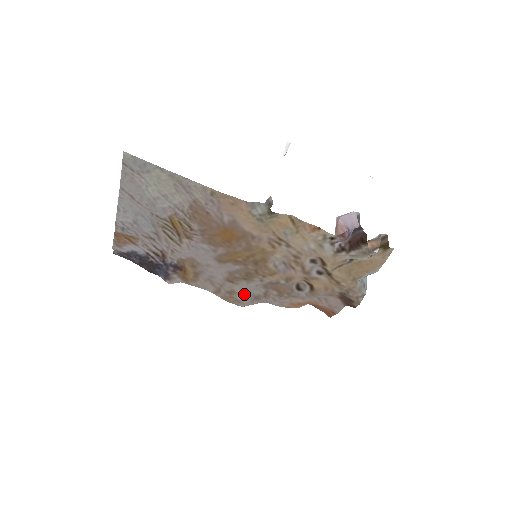
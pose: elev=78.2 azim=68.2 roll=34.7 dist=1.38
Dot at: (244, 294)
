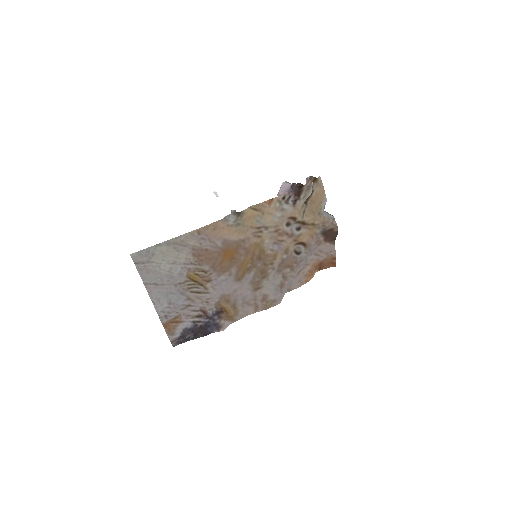
Dot at: (272, 291)
